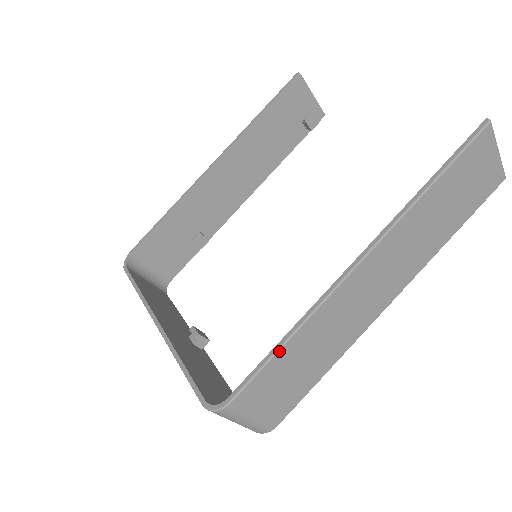
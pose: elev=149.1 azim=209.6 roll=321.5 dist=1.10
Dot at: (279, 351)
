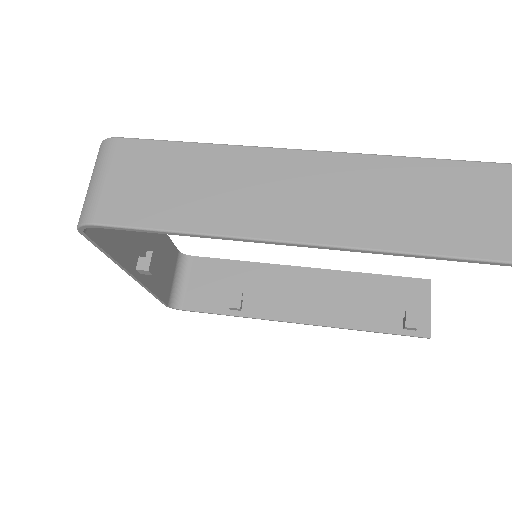
Dot at: (189, 143)
